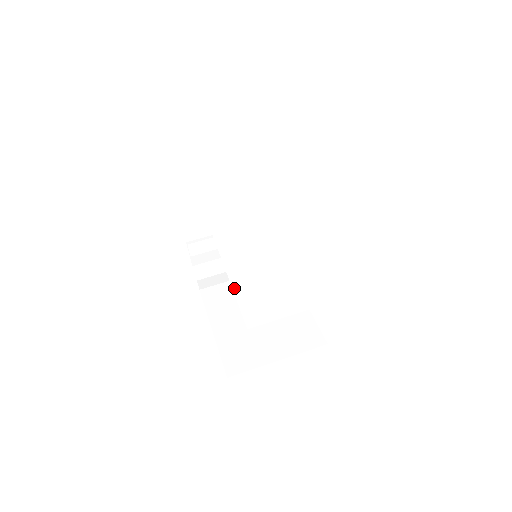
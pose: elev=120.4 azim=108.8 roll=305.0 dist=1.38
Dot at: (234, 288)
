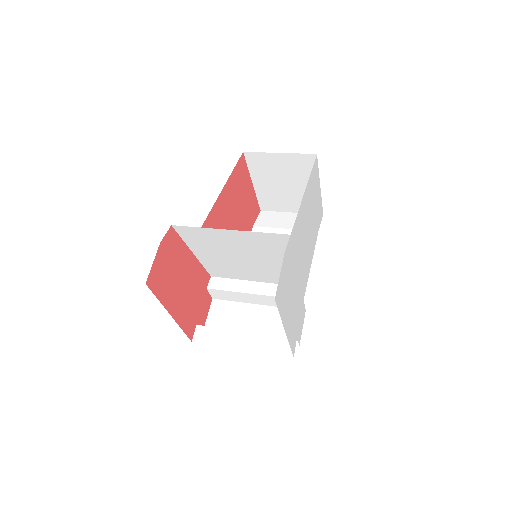
Dot at: (219, 251)
